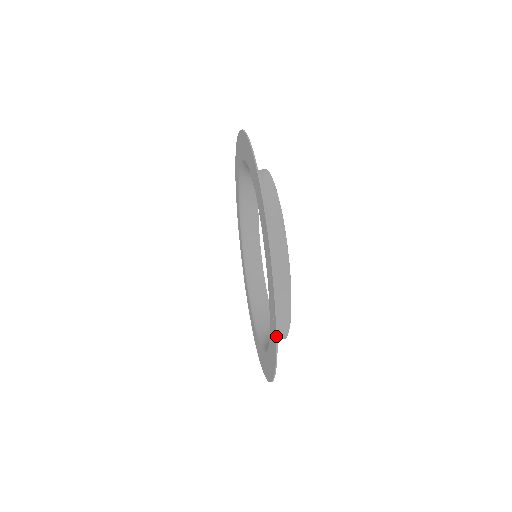
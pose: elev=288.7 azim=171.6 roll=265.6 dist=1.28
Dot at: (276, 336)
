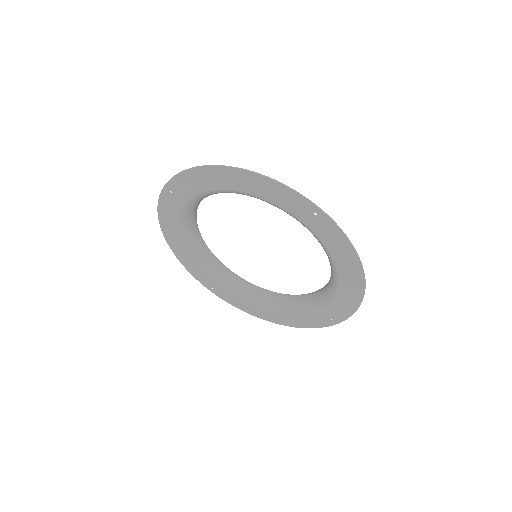
Dot at: (329, 217)
